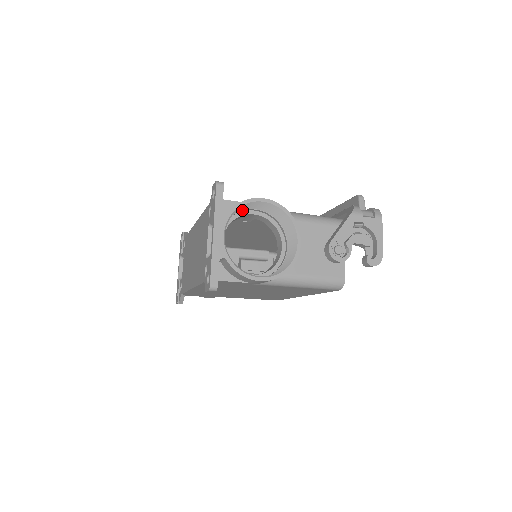
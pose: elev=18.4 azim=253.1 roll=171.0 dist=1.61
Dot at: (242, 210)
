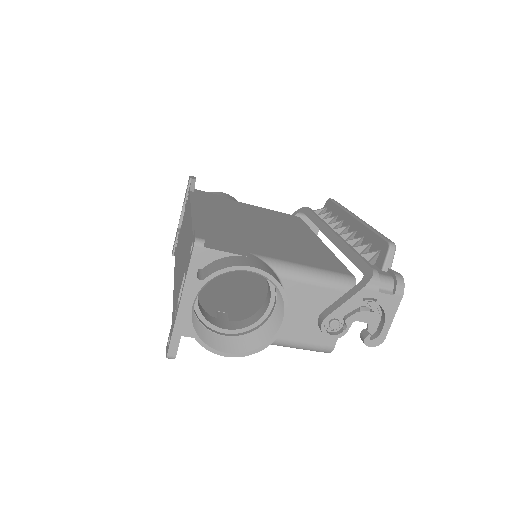
Dot at: occluded
